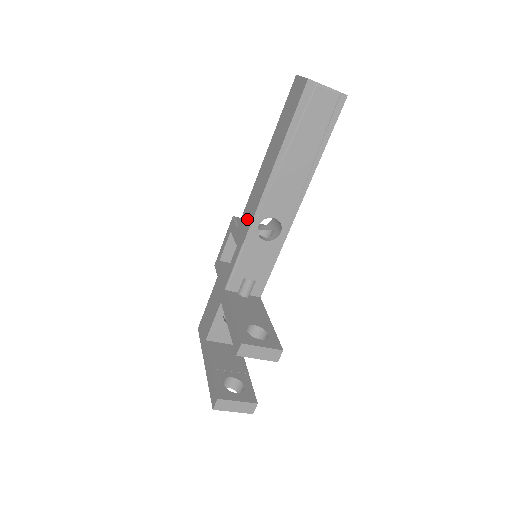
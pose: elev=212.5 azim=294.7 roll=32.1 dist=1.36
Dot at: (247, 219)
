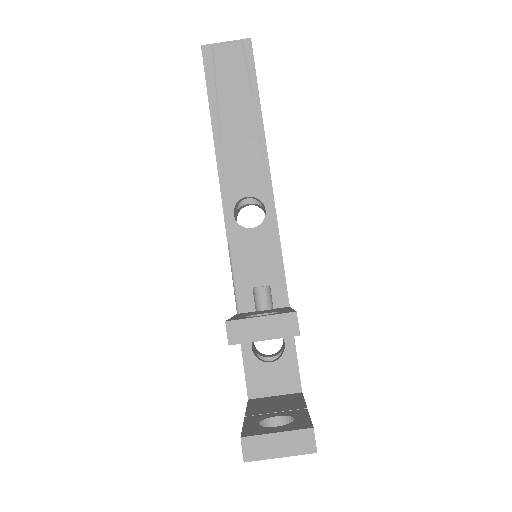
Dot at: occluded
